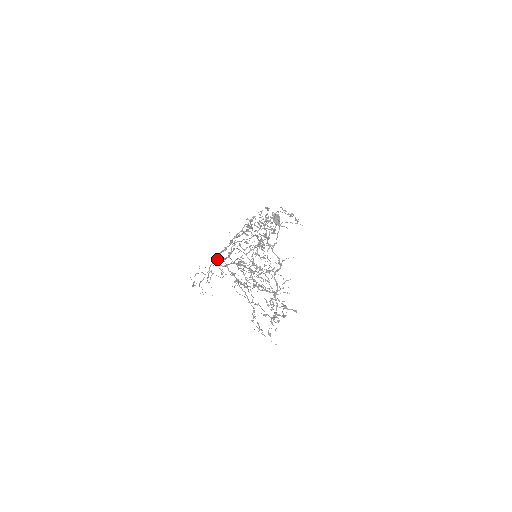
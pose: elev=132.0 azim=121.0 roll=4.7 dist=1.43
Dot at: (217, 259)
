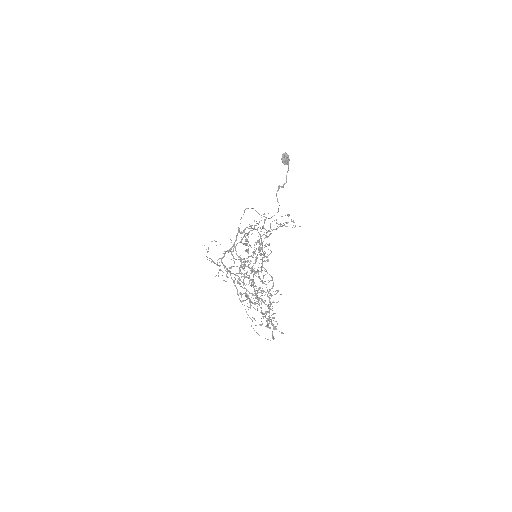
Dot at: occluded
